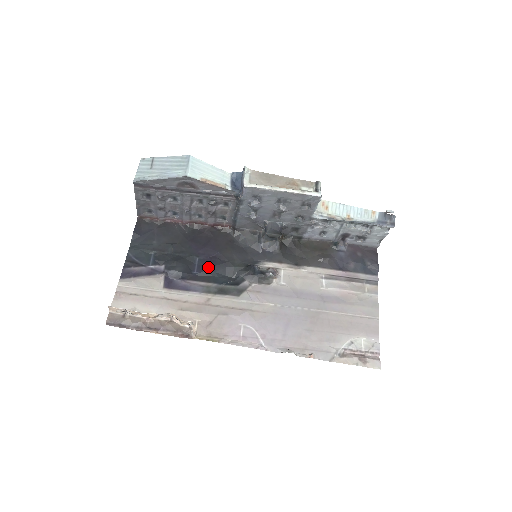
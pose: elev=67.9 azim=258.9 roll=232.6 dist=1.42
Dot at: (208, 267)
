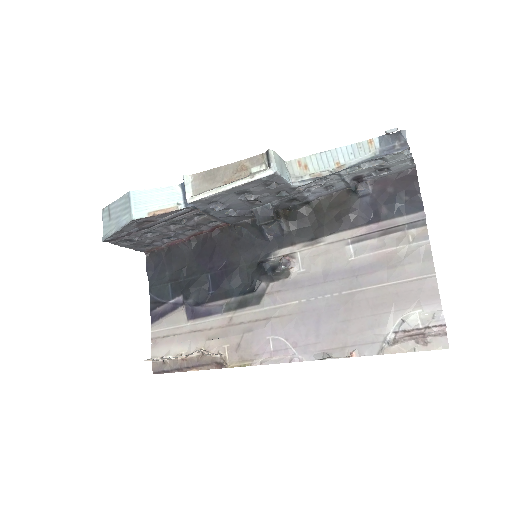
Dot at: (221, 281)
